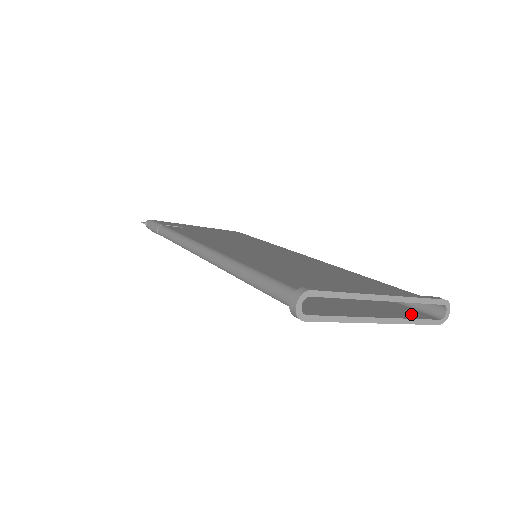
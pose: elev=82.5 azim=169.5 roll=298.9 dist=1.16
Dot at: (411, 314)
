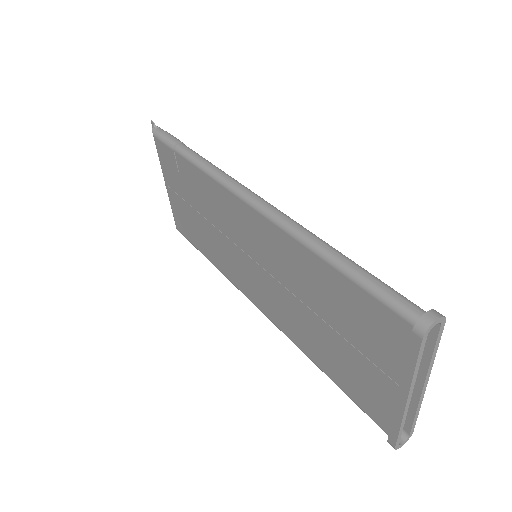
Dot at: (391, 419)
